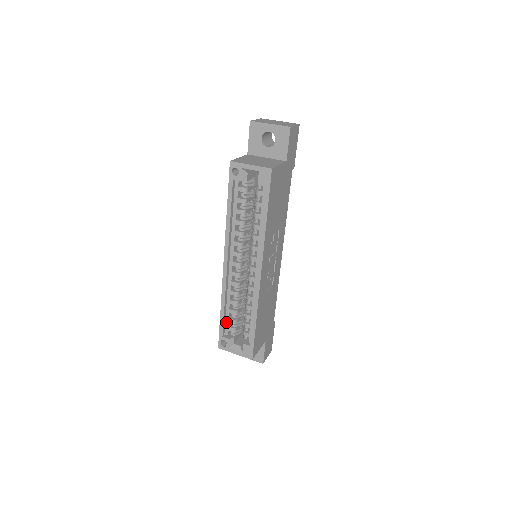
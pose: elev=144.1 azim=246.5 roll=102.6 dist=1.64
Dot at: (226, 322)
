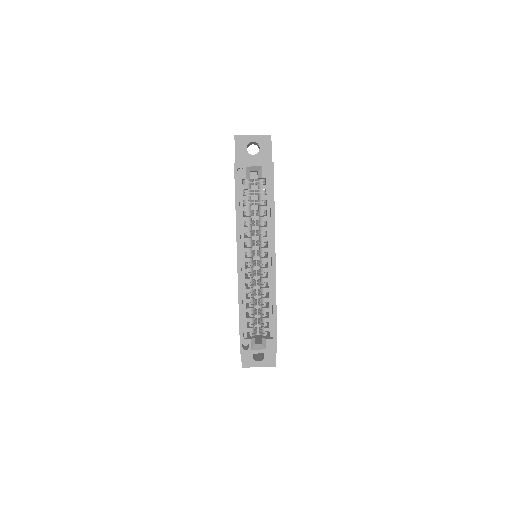
Dot at: (244, 323)
